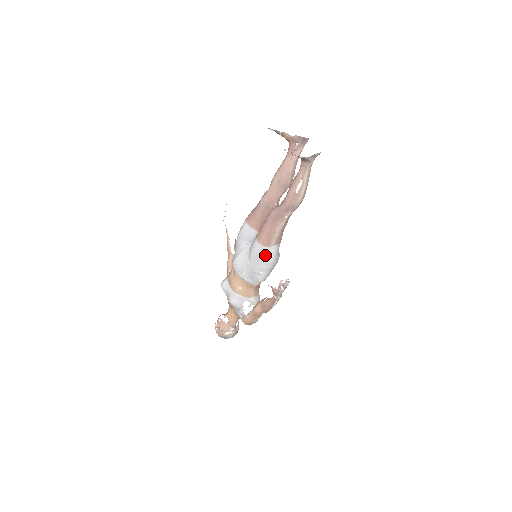
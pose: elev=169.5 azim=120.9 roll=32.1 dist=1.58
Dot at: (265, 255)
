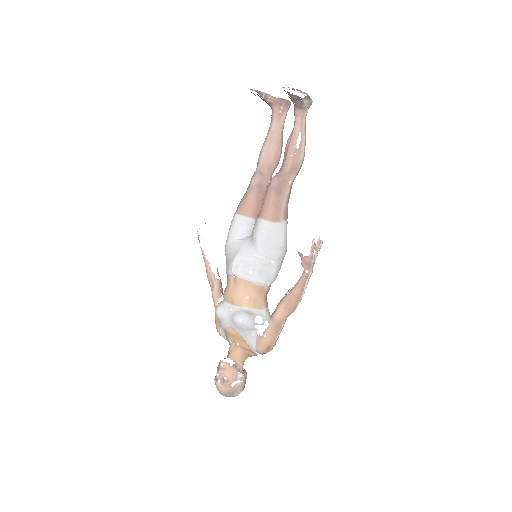
Dot at: (275, 234)
